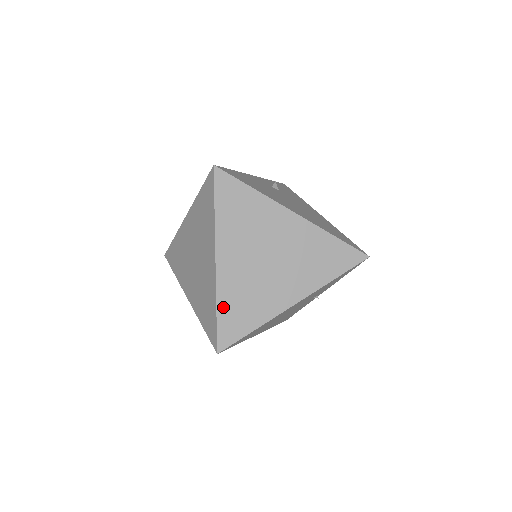
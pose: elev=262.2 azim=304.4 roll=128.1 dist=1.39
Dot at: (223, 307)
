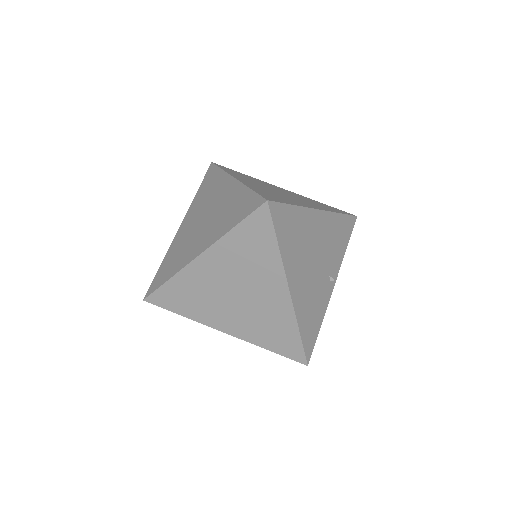
Dot at: (255, 190)
